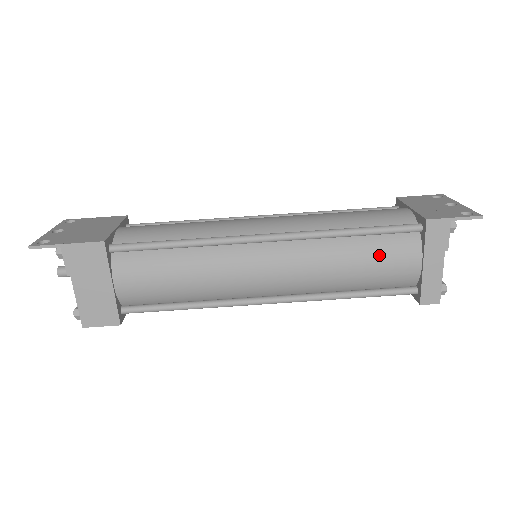
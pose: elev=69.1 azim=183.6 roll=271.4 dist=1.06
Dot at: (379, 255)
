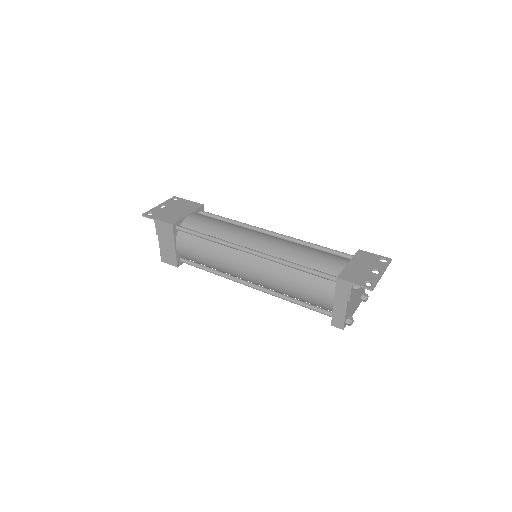
Dot at: (309, 286)
